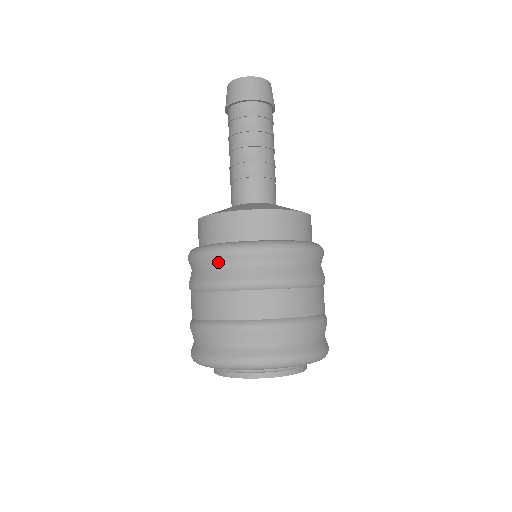
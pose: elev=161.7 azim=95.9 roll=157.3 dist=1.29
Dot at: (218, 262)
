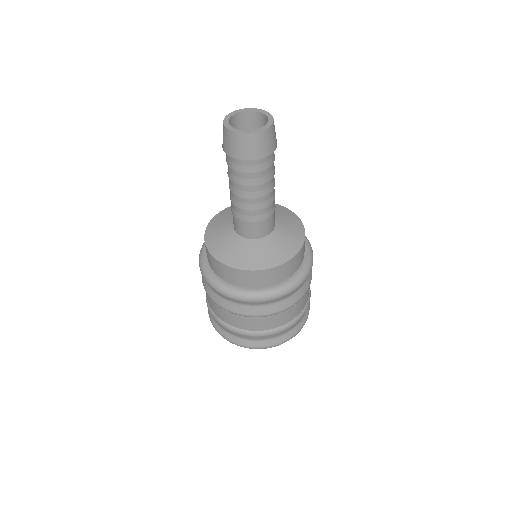
Dot at: occluded
